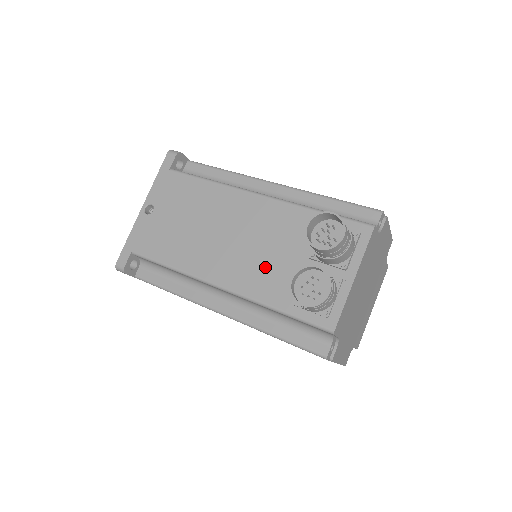
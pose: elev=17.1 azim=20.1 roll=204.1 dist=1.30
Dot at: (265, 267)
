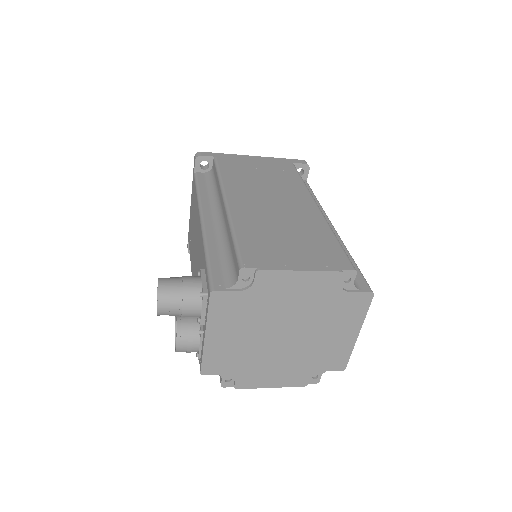
Dot at: occluded
